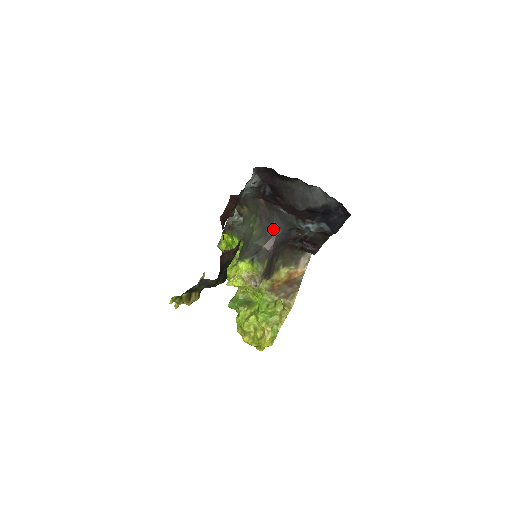
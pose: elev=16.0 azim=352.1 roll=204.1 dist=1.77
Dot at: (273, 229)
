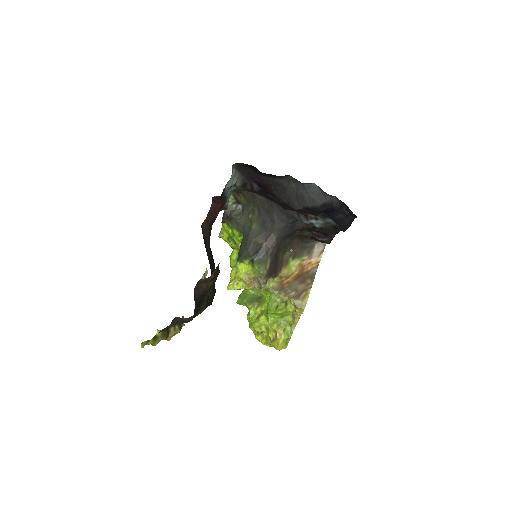
Dot at: (273, 223)
